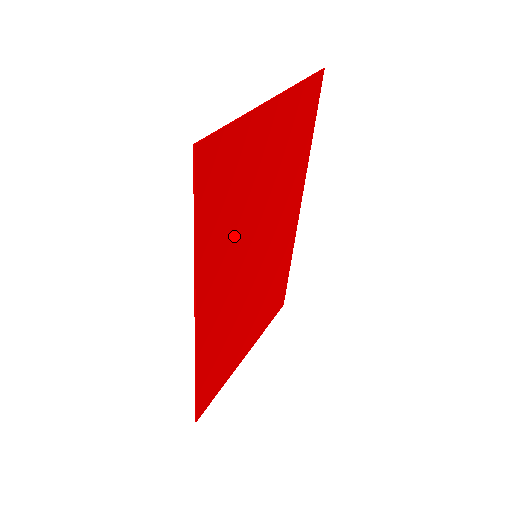
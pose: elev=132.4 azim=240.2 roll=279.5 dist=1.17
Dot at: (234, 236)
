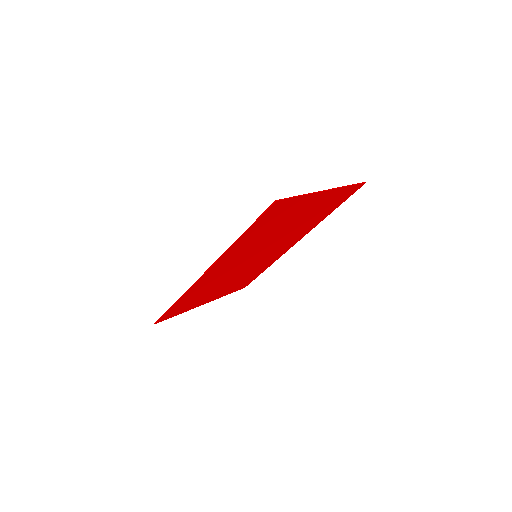
Dot at: (256, 243)
